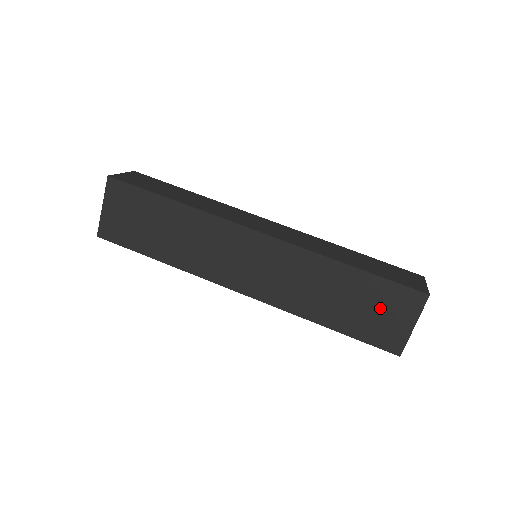
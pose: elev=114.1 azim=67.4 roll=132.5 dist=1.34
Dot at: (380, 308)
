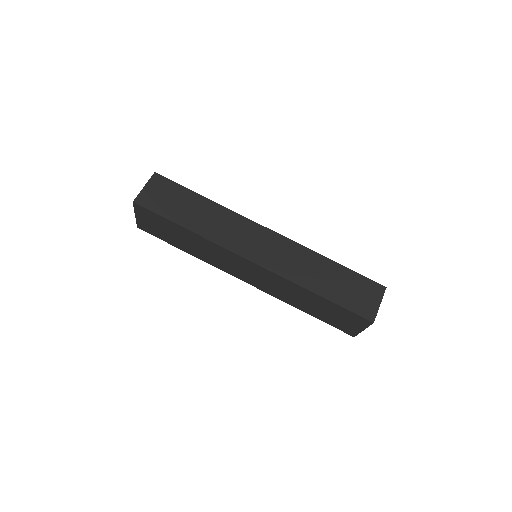
Dot at: (340, 317)
